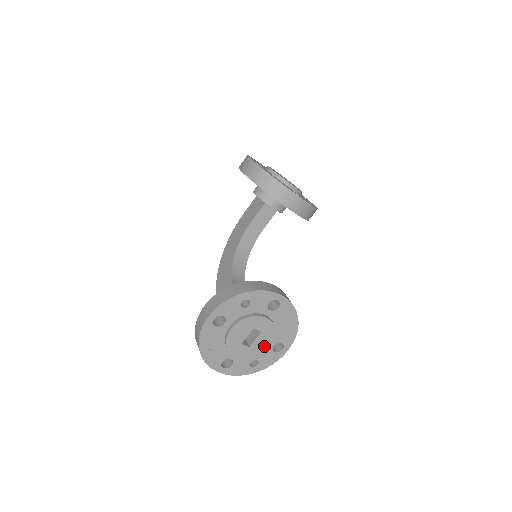
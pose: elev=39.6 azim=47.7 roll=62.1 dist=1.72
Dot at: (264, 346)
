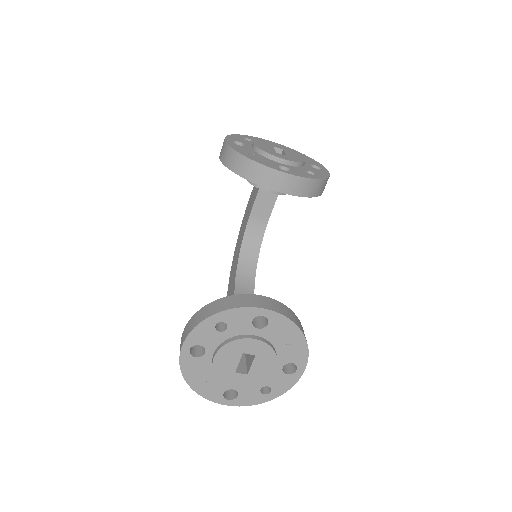
Dot at: (267, 371)
